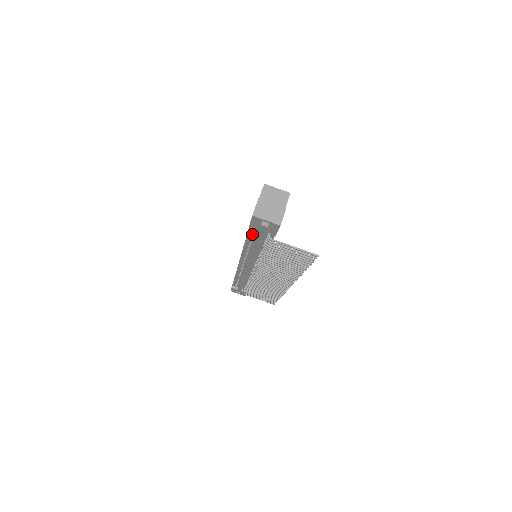
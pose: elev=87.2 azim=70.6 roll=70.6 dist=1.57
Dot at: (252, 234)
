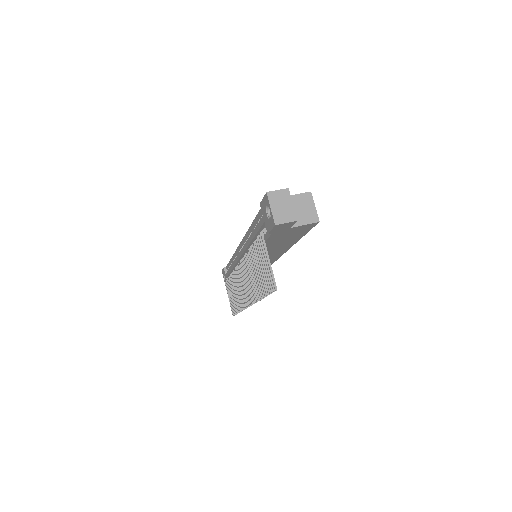
Dot at: (259, 219)
